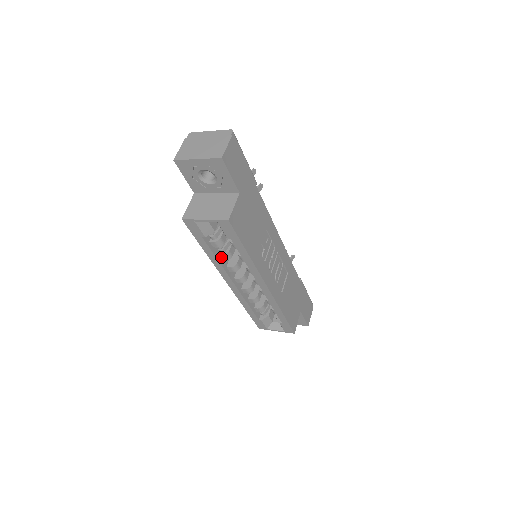
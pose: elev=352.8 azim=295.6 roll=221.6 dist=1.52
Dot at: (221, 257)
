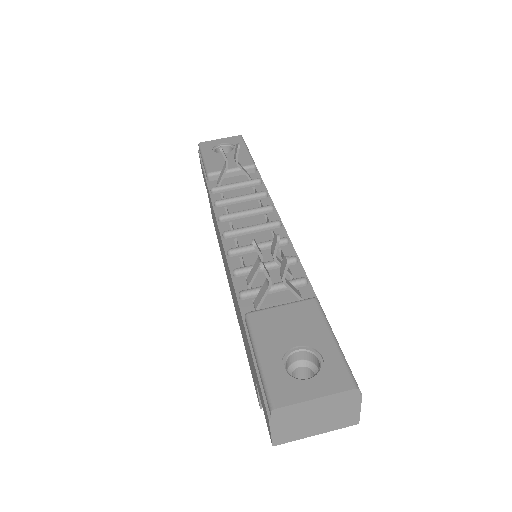
Dot at: occluded
